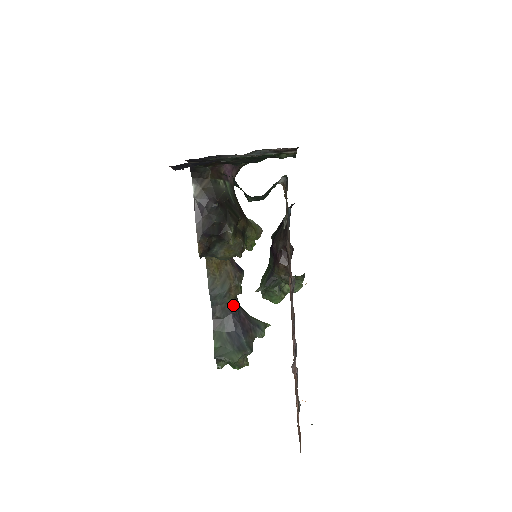
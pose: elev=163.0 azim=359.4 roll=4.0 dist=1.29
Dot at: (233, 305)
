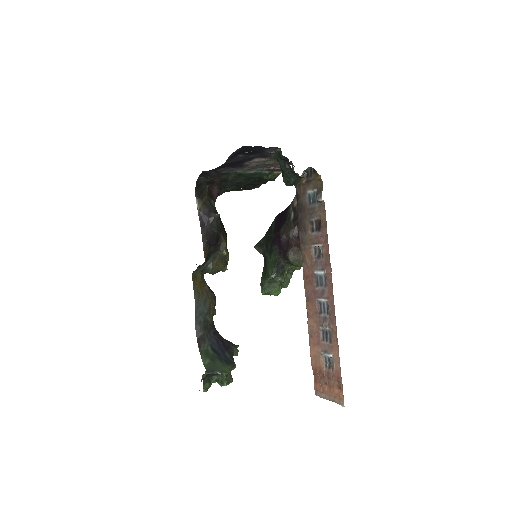
Dot at: (212, 324)
